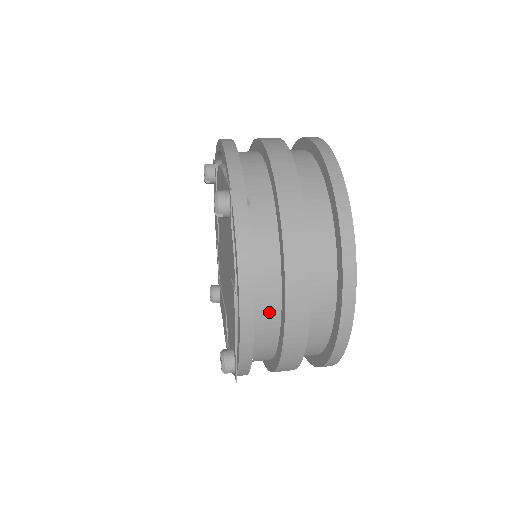
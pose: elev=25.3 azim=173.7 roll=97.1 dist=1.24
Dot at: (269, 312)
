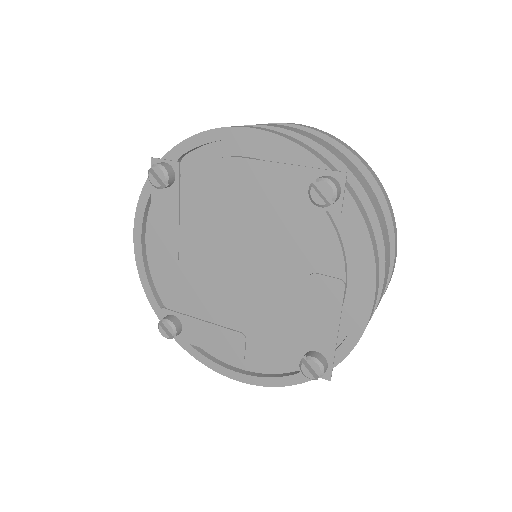
Dot at: occluded
